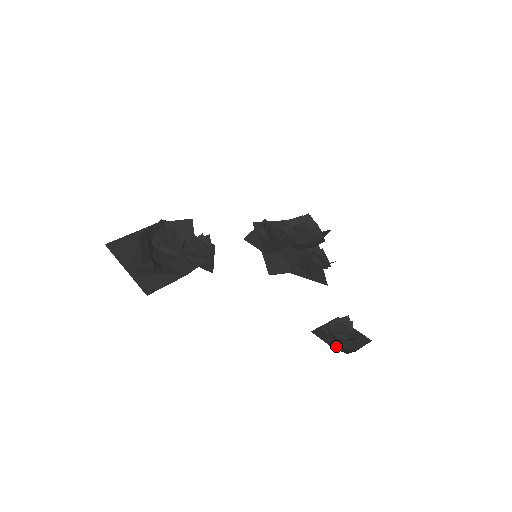
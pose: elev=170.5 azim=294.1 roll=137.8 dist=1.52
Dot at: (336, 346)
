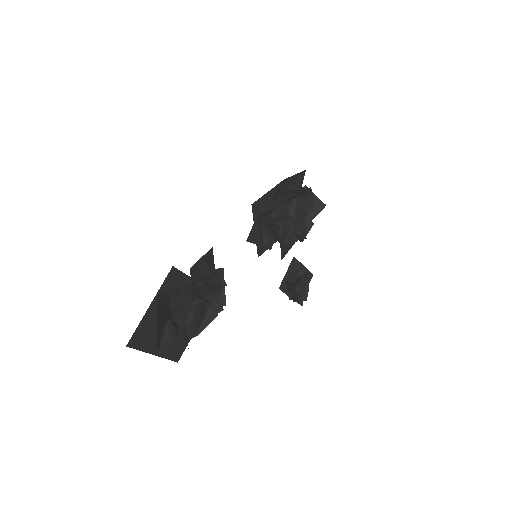
Dot at: (290, 287)
